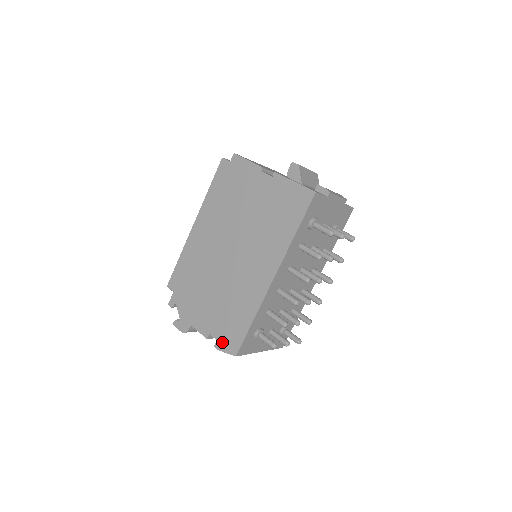
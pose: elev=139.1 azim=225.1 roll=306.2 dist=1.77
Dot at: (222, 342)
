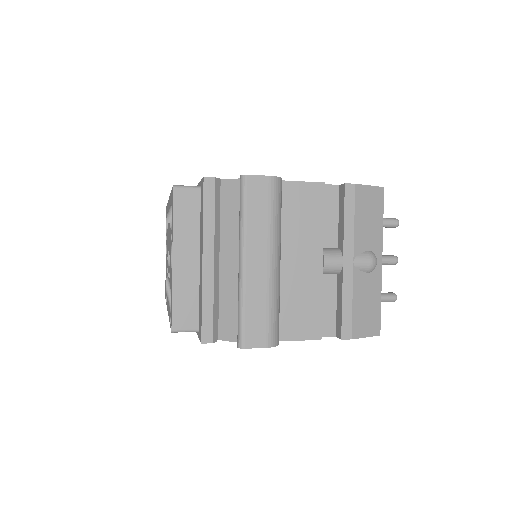
Dot at: occluded
